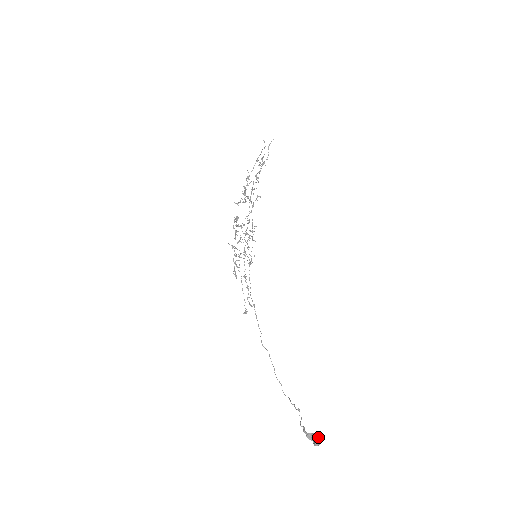
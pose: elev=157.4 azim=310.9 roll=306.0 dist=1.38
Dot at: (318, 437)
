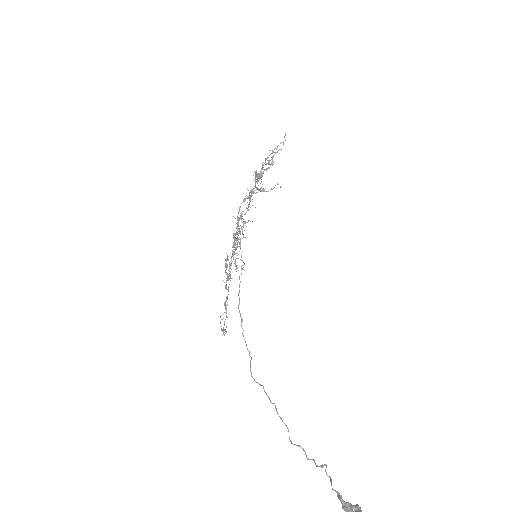
Dot at: (360, 511)
